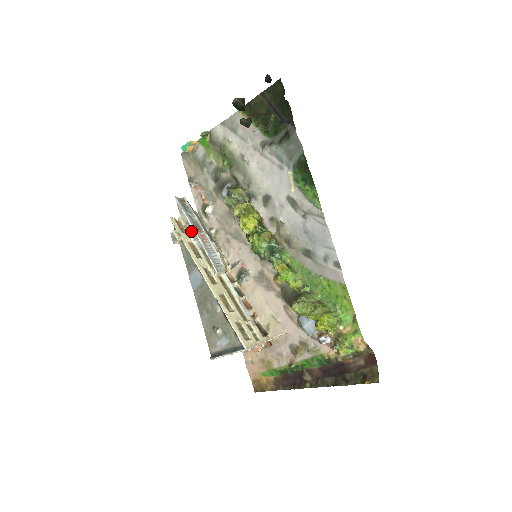
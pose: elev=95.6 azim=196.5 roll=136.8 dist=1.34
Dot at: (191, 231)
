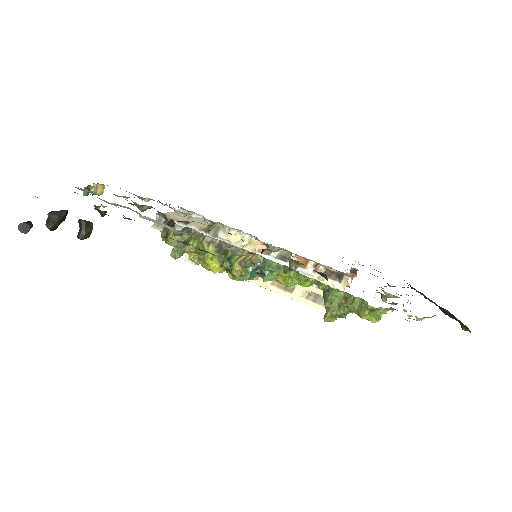
Dot at: occluded
